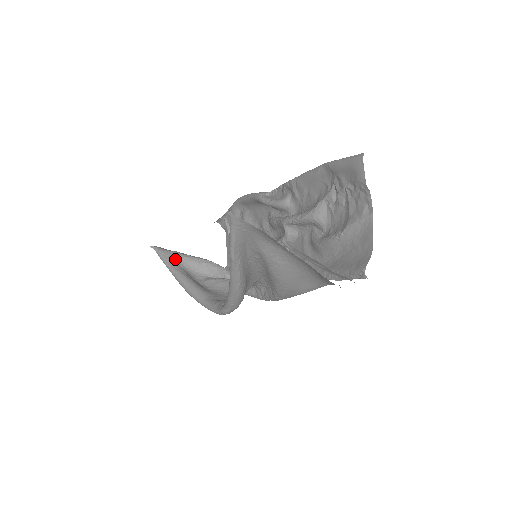
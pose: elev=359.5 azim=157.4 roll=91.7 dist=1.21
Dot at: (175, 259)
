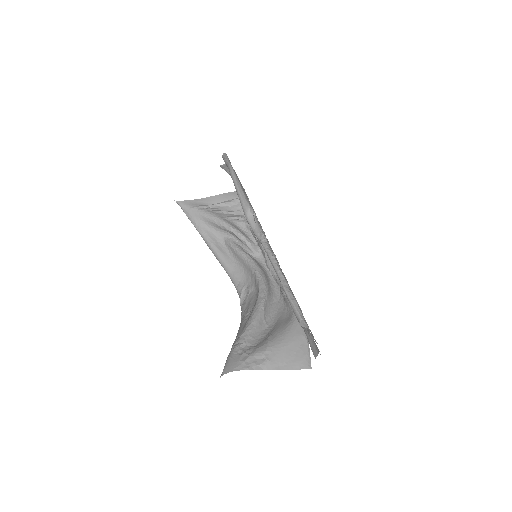
Dot at: (198, 219)
